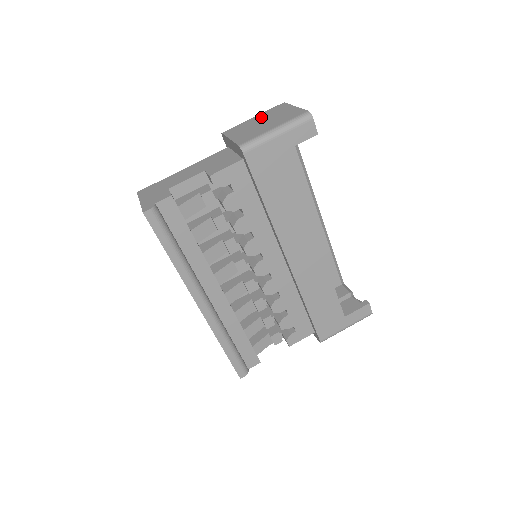
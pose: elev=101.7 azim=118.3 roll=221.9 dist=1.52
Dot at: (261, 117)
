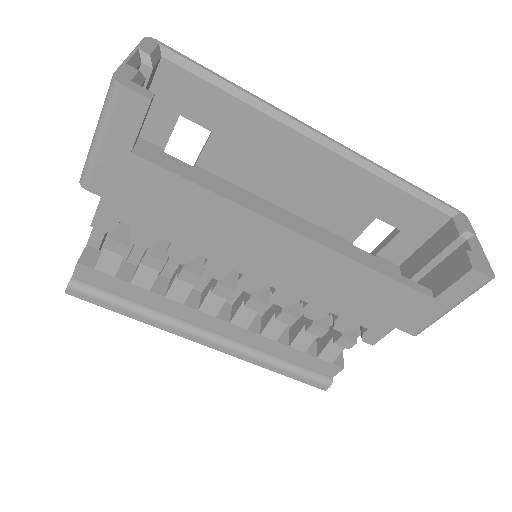
Dot at: occluded
